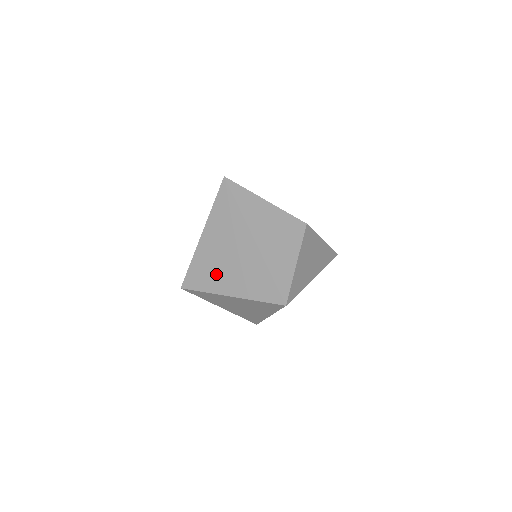
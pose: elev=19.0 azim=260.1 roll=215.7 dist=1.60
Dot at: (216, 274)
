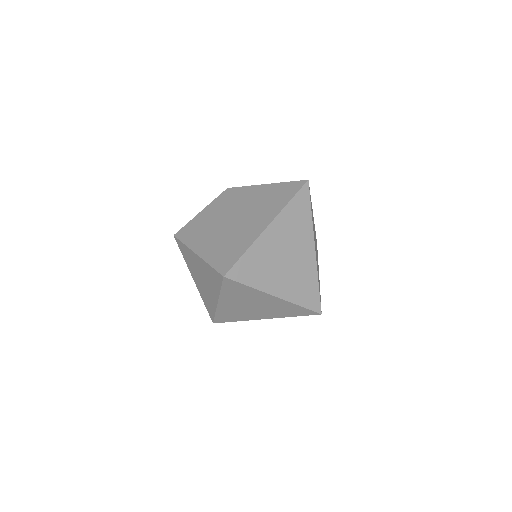
Dot at: (270, 271)
